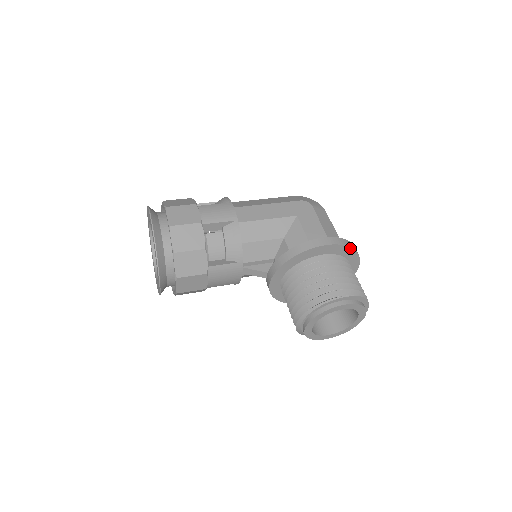
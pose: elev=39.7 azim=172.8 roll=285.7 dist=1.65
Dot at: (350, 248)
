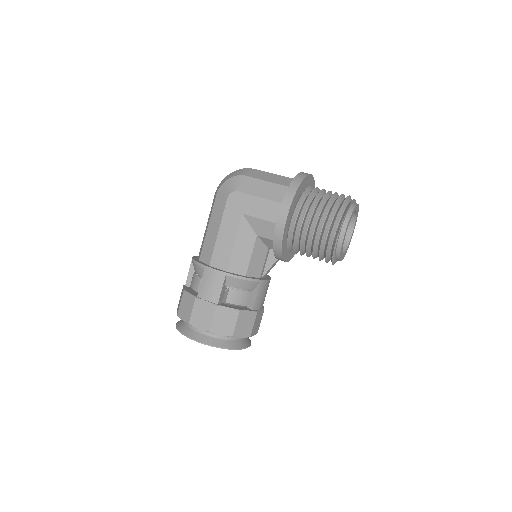
Dot at: (297, 189)
